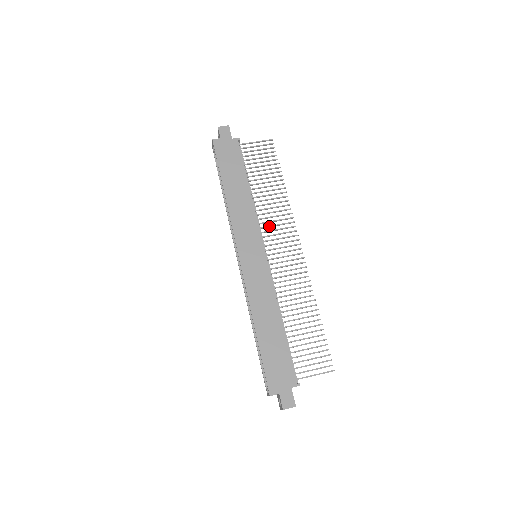
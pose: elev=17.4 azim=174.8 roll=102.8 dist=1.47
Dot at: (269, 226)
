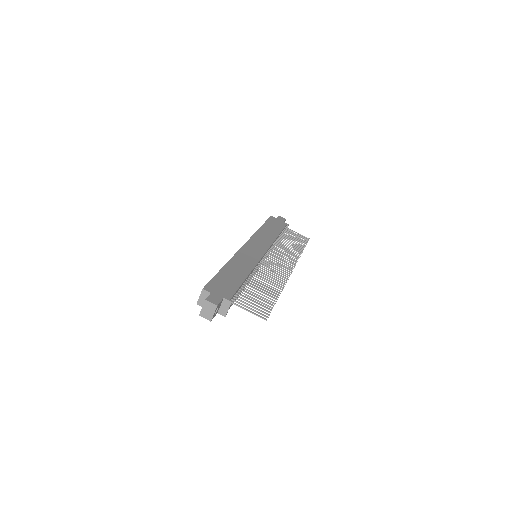
Dot at: occluded
